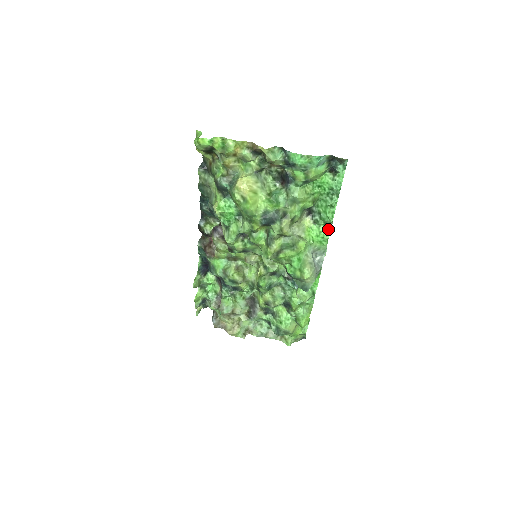
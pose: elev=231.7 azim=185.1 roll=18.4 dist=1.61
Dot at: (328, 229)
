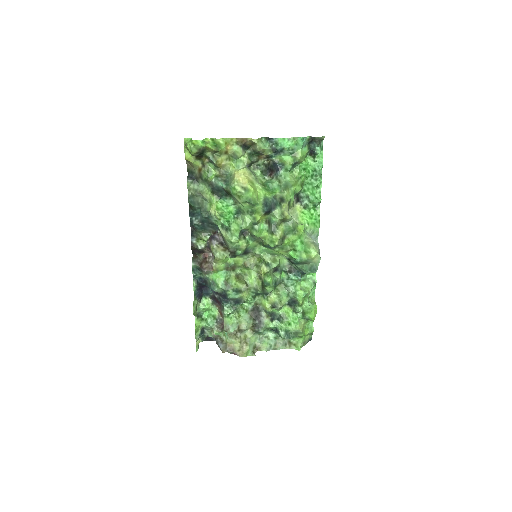
Dot at: (318, 211)
